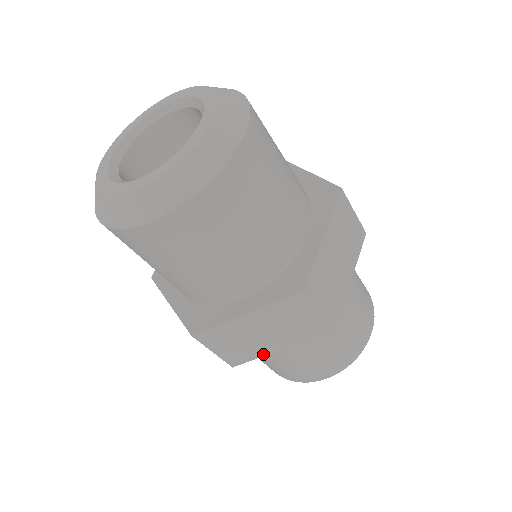
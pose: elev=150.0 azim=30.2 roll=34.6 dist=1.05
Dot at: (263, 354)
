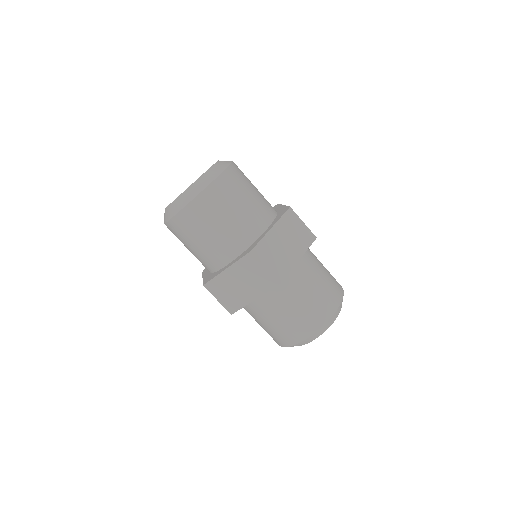
Dot at: (245, 304)
